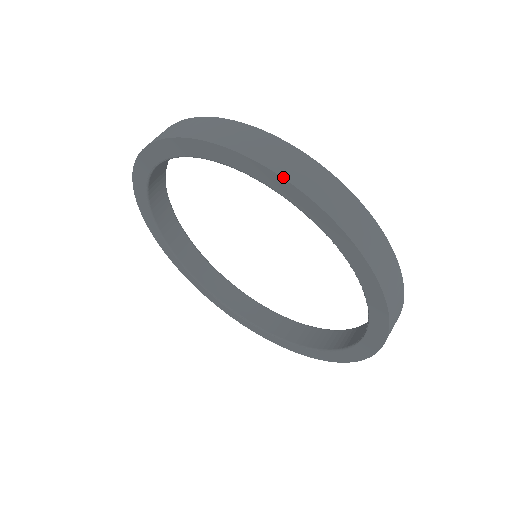
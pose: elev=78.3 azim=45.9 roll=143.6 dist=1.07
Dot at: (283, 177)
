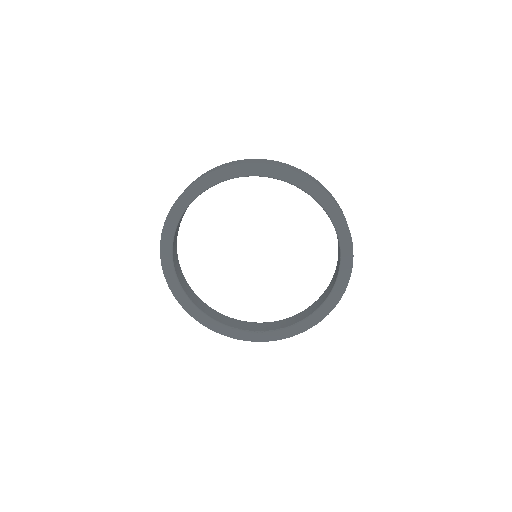
Dot at: (258, 163)
